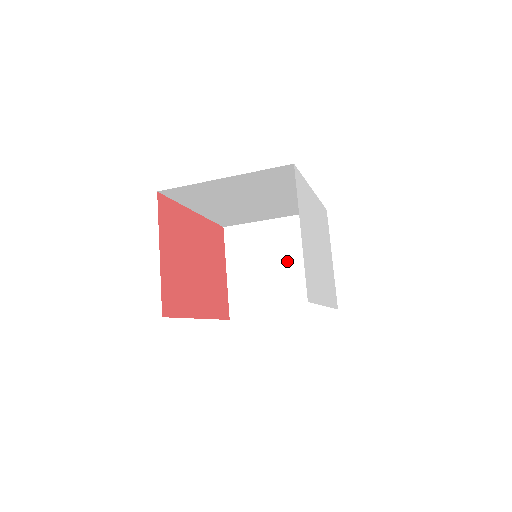
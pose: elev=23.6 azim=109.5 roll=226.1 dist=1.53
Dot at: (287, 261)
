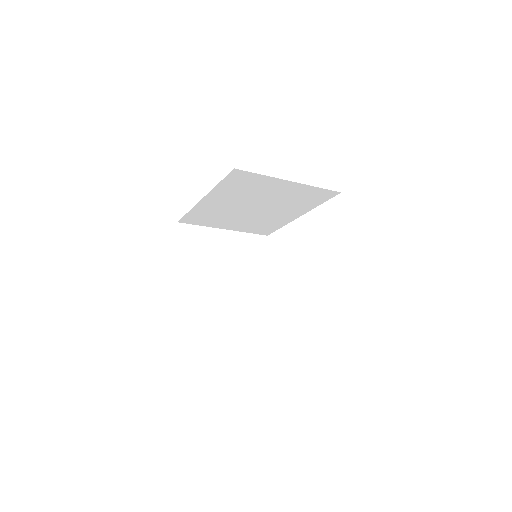
Dot at: (234, 270)
